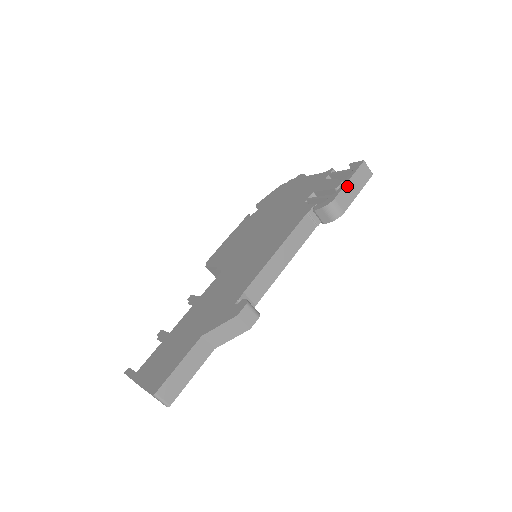
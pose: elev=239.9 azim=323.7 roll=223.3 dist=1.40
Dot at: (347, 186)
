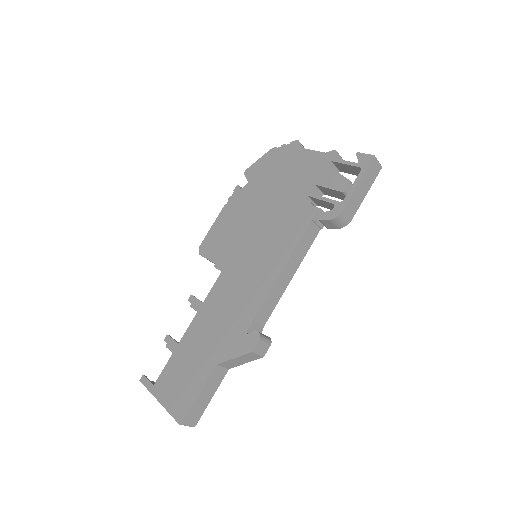
Dot at: (356, 192)
